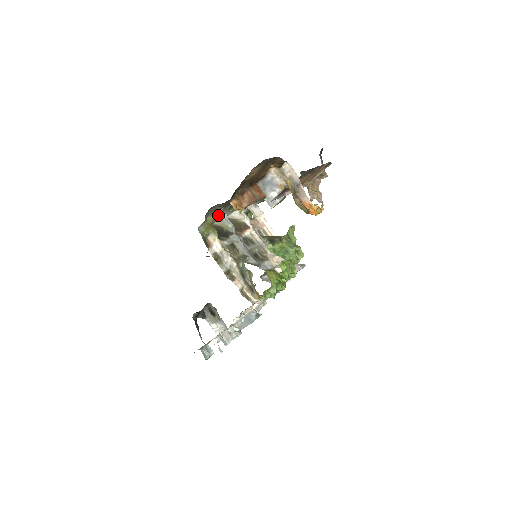
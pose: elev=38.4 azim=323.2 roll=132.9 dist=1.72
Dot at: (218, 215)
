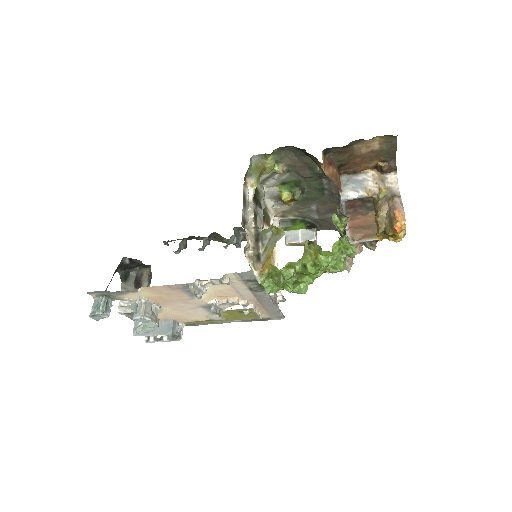
Dot at: (277, 168)
